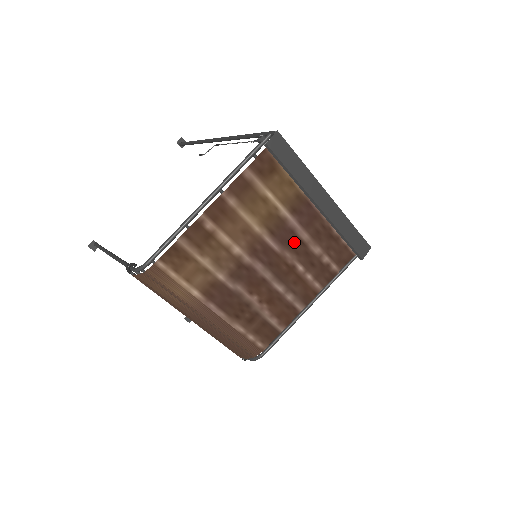
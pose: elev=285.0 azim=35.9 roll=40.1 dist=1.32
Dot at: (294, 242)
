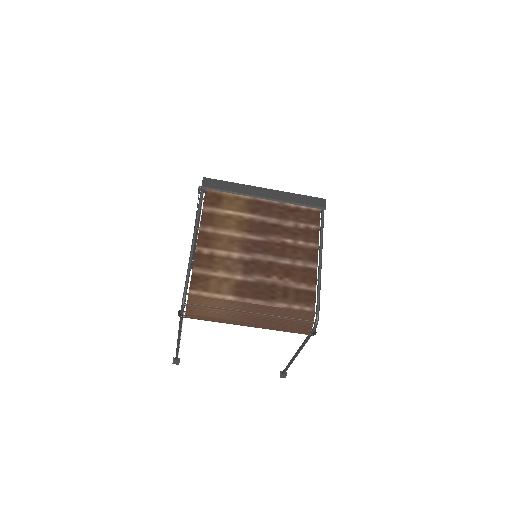
Dot at: (270, 228)
